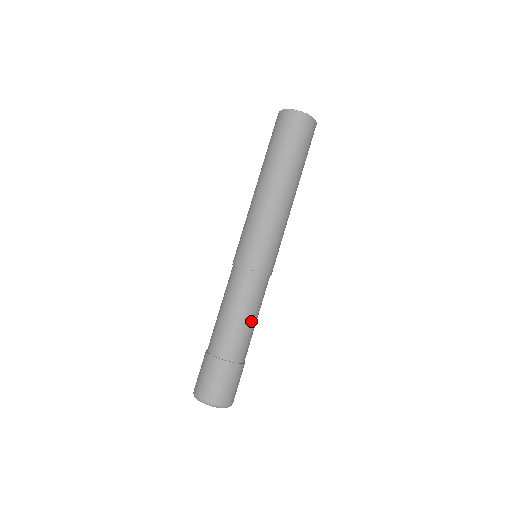
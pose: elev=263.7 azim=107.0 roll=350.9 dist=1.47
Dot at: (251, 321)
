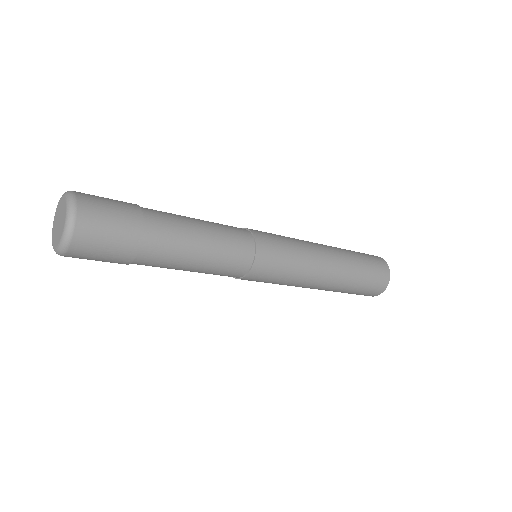
Dot at: (199, 247)
